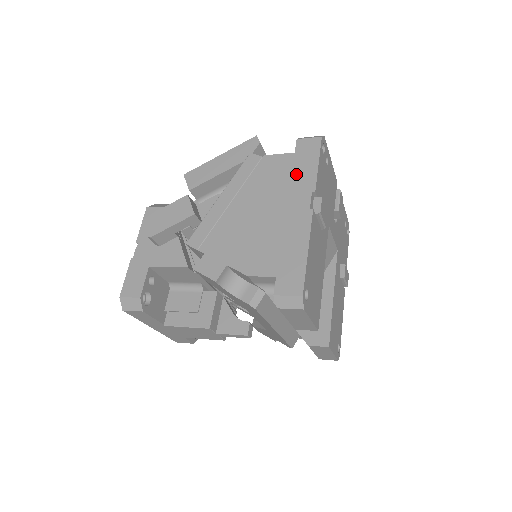
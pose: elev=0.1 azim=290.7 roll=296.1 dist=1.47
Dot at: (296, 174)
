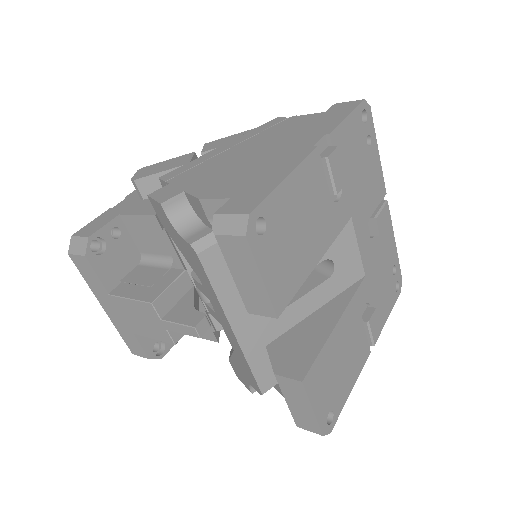
Dot at: (316, 124)
